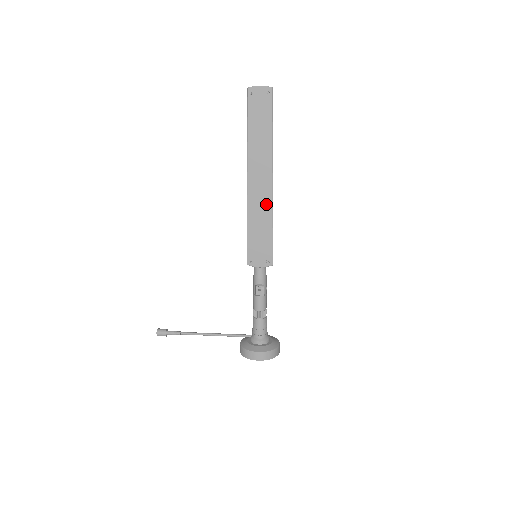
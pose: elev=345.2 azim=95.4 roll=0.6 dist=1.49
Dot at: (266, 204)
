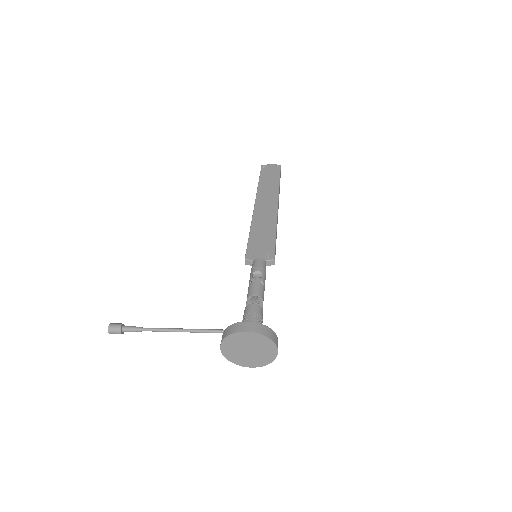
Dot at: (271, 218)
